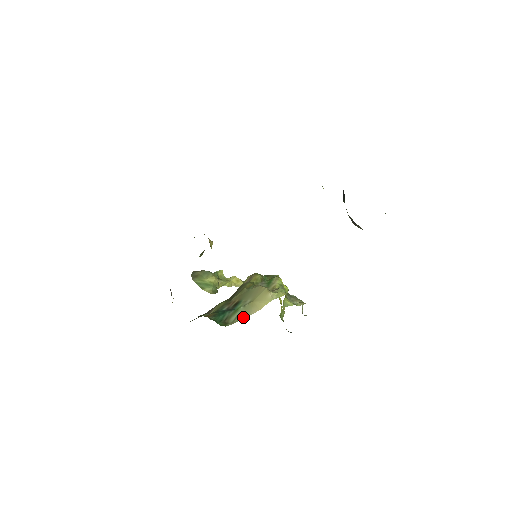
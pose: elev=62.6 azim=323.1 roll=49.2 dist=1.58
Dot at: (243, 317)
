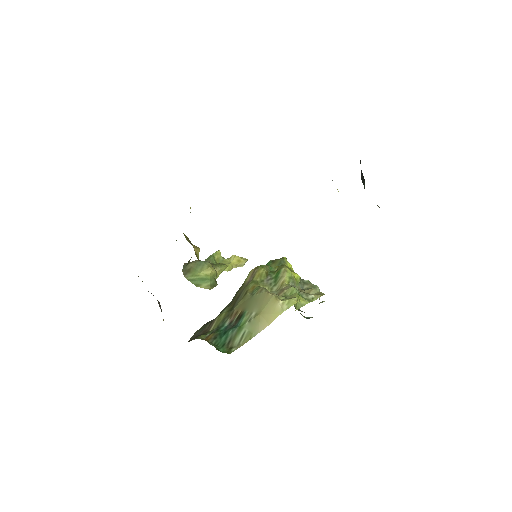
Dot at: (250, 337)
